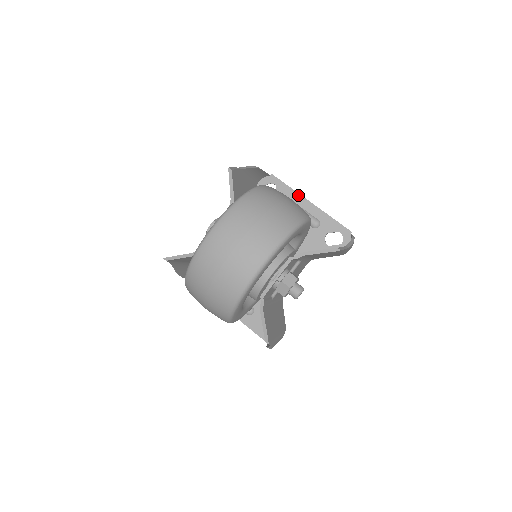
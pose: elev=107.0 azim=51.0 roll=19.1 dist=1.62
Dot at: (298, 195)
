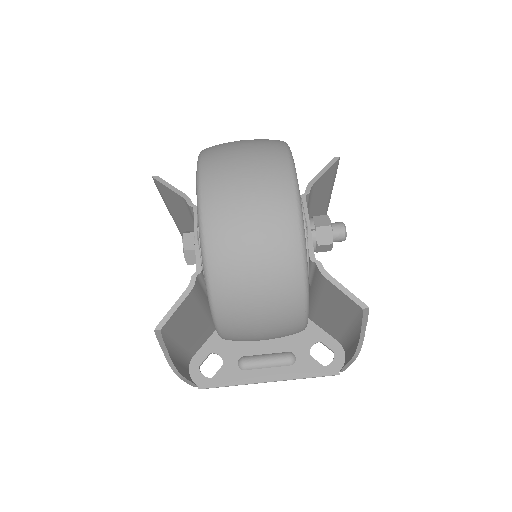
Dot at: occluded
